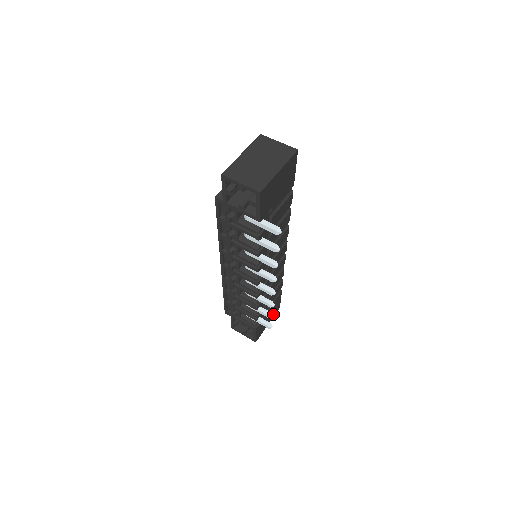
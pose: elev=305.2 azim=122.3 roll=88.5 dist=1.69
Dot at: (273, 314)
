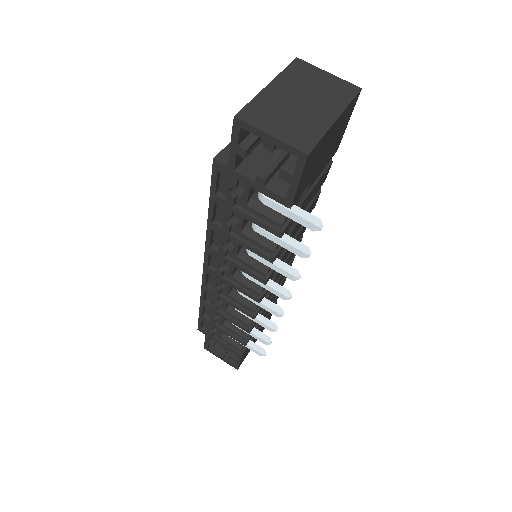
Dot at: occluded
